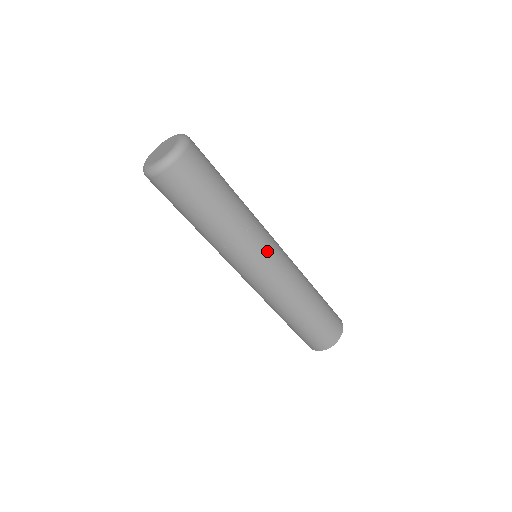
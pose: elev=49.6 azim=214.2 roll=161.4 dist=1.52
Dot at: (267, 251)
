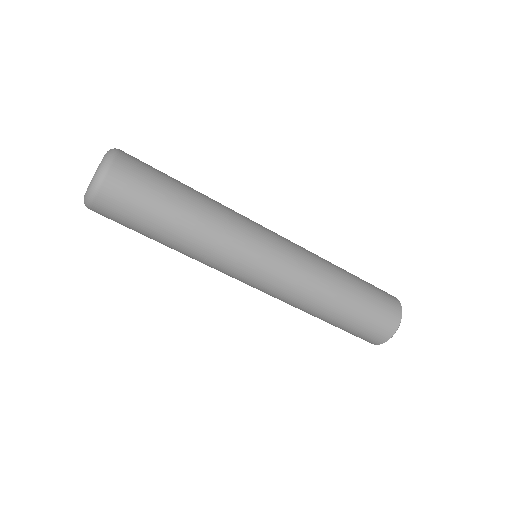
Dot at: (261, 241)
